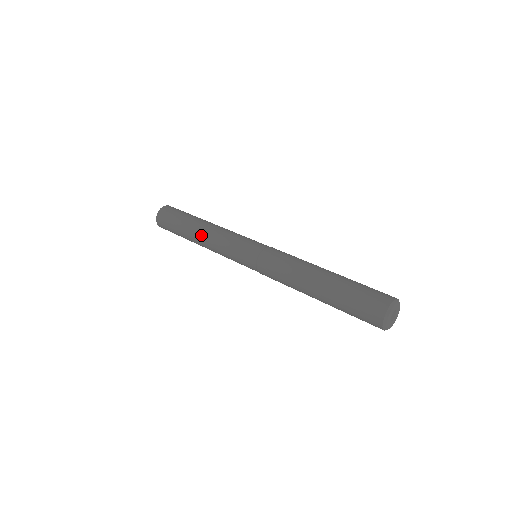
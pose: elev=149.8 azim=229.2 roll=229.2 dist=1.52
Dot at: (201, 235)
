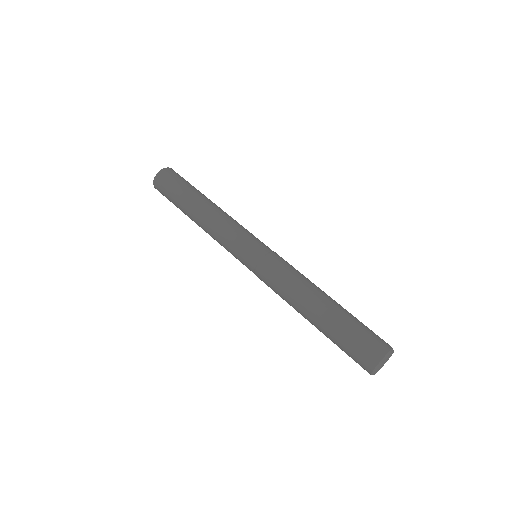
Dot at: occluded
